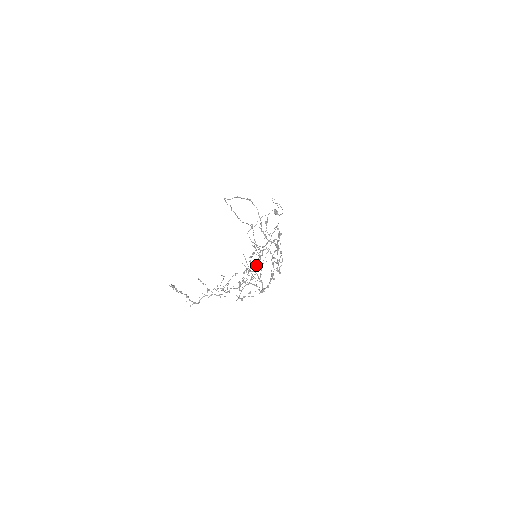
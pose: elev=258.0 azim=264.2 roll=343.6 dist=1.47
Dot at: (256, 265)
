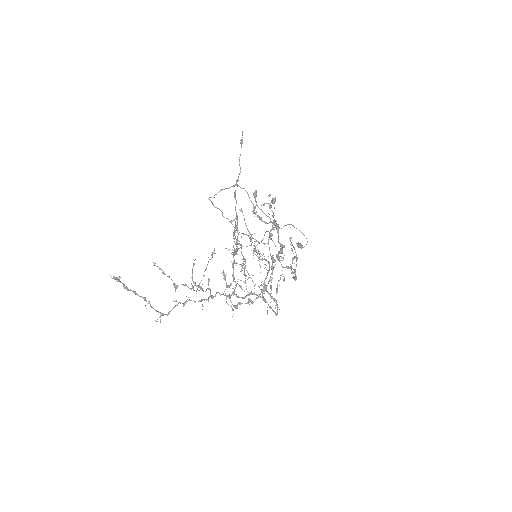
Dot at: occluded
